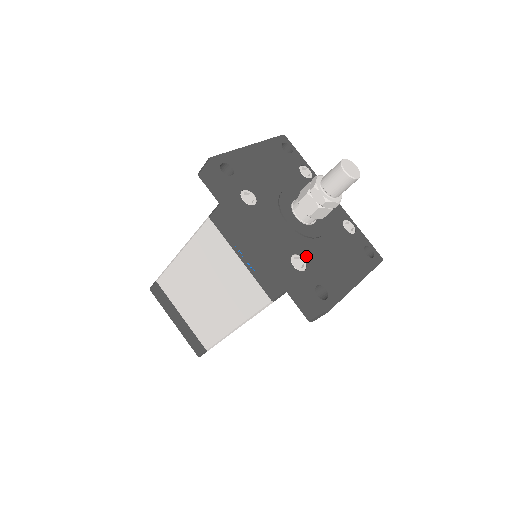
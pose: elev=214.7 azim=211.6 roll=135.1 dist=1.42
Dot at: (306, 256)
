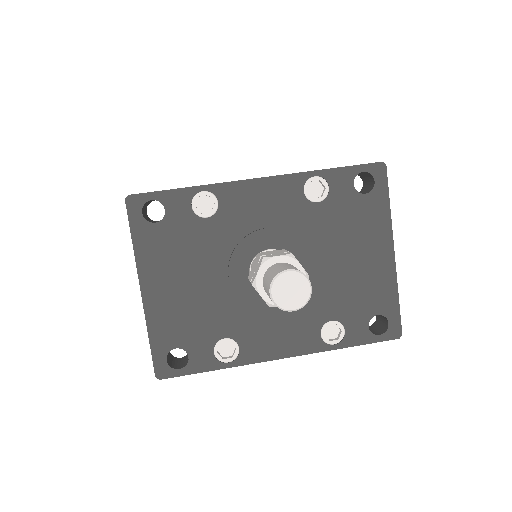
Dot at: (329, 314)
